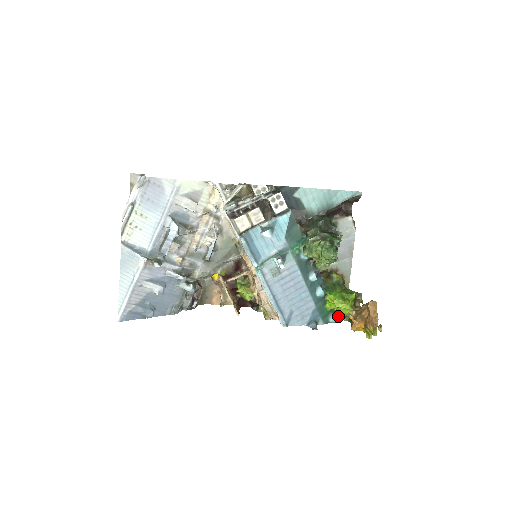
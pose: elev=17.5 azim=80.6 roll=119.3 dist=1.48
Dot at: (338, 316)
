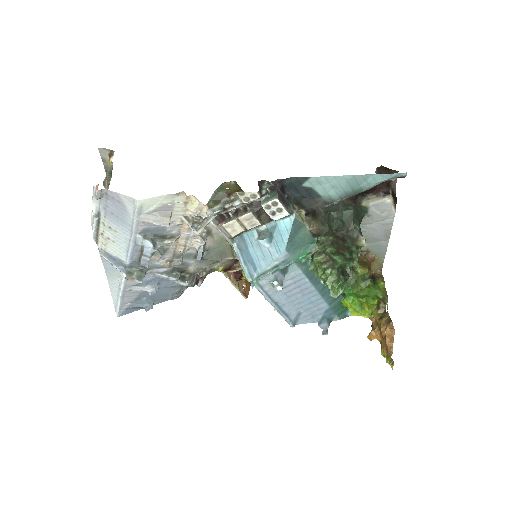
Dot at: occluded
